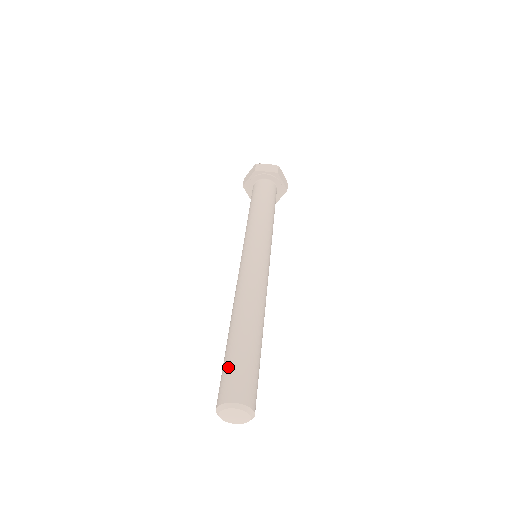
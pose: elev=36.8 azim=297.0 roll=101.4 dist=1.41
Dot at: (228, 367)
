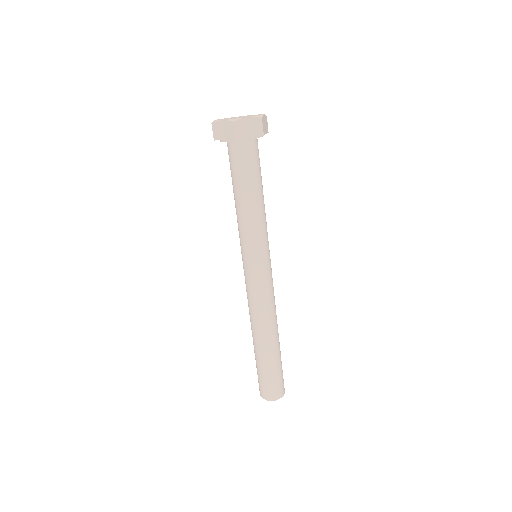
Dot at: (265, 378)
